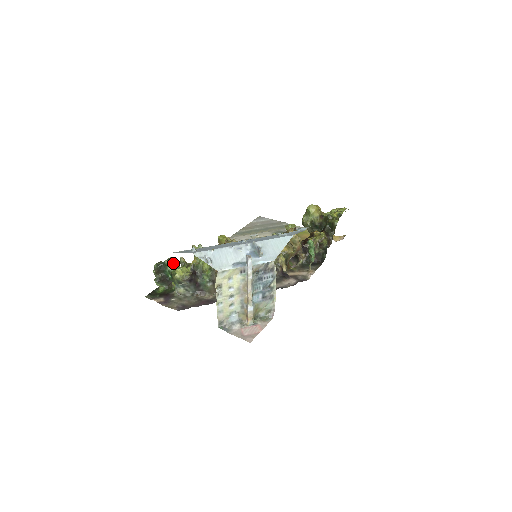
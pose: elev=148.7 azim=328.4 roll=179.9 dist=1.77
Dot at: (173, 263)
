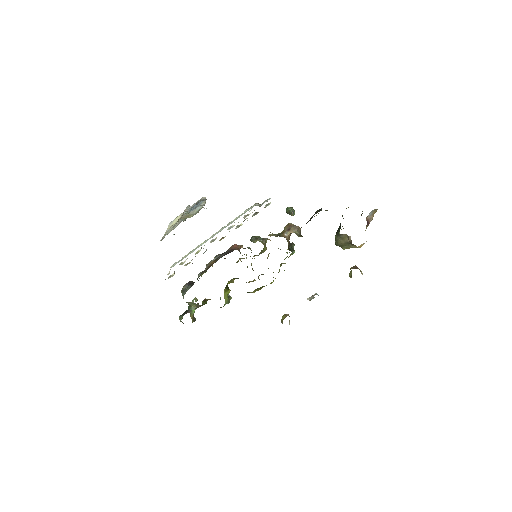
Dot at: (194, 299)
